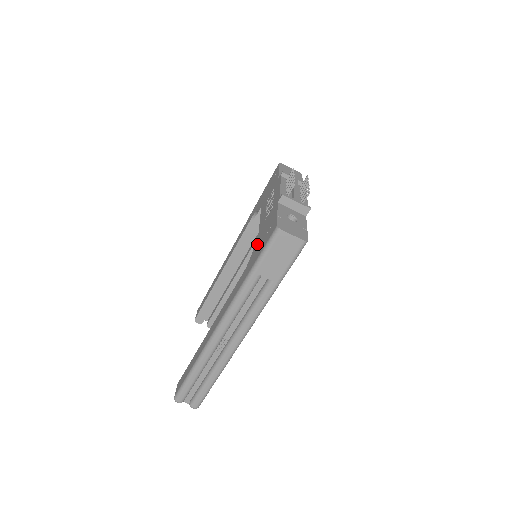
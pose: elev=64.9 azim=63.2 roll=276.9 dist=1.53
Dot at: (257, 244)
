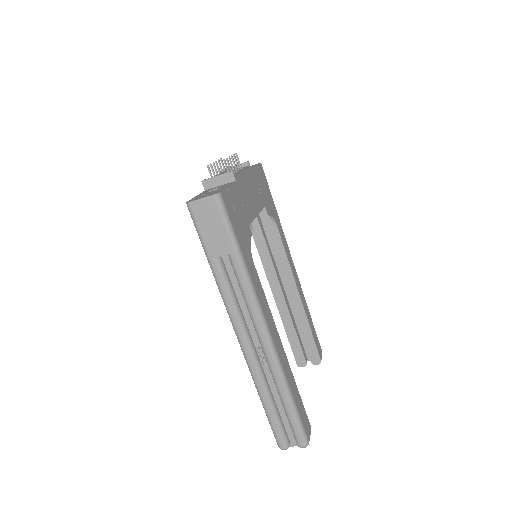
Dot at: occluded
